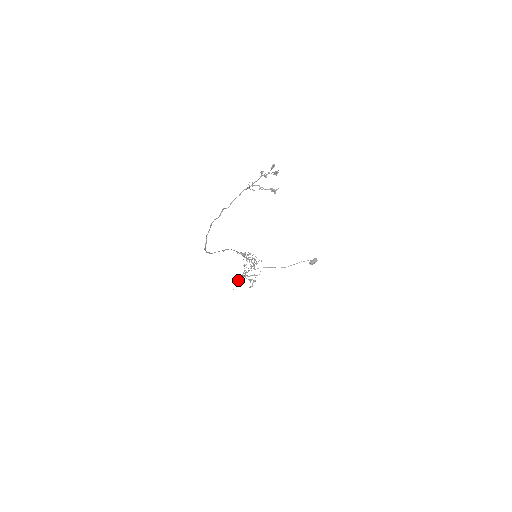
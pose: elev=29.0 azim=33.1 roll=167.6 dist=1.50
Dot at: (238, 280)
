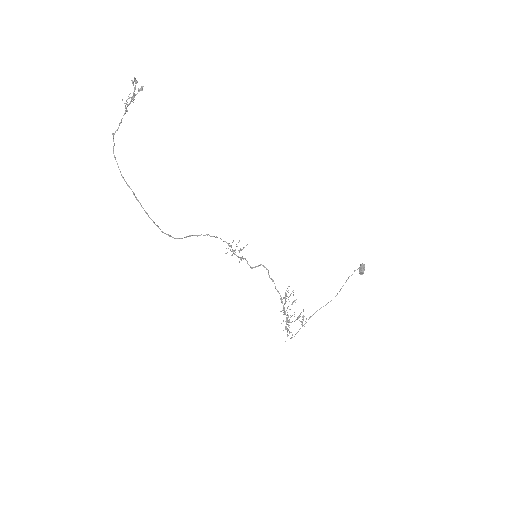
Dot at: (286, 329)
